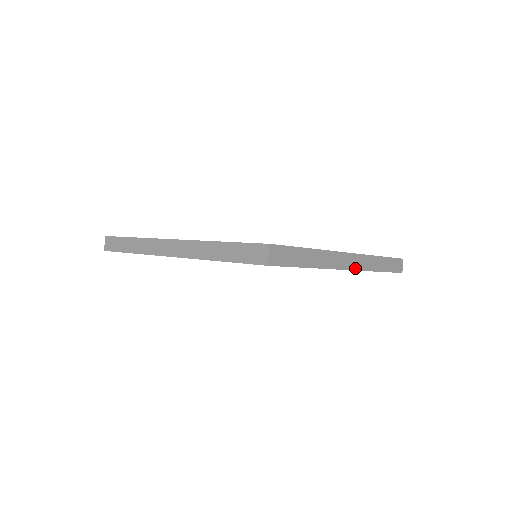
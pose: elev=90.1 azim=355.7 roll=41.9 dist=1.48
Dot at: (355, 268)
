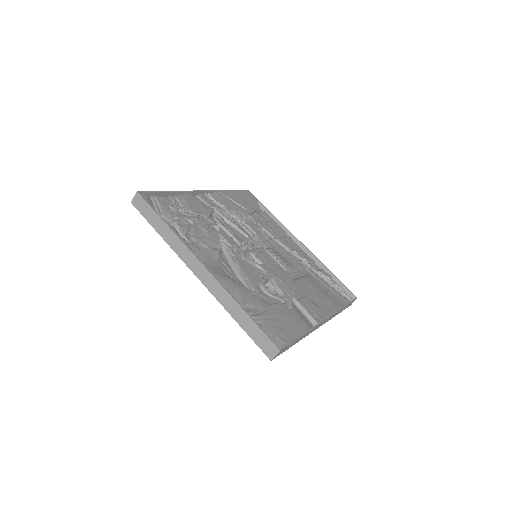
Dot at: occluded
